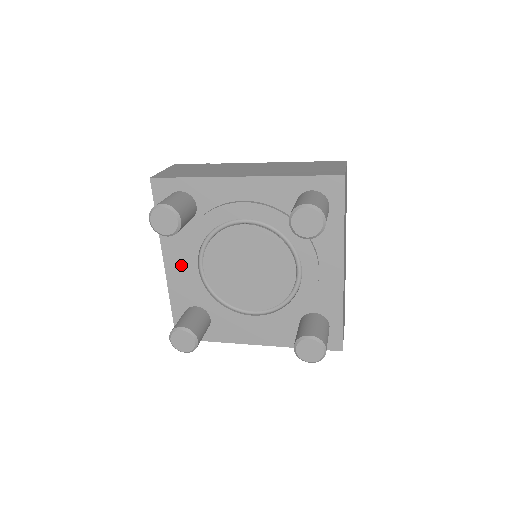
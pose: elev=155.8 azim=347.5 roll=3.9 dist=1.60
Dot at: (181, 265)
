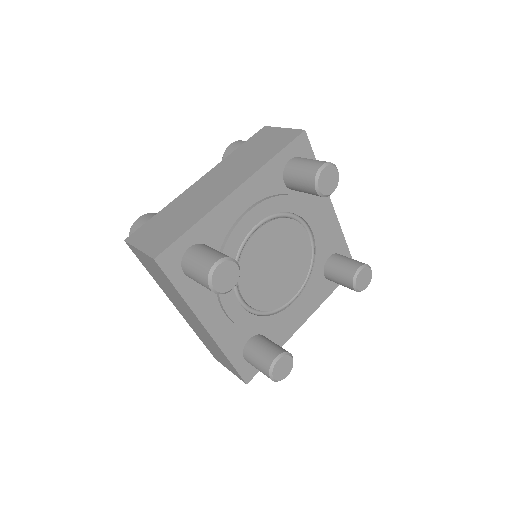
Dot at: (221, 316)
